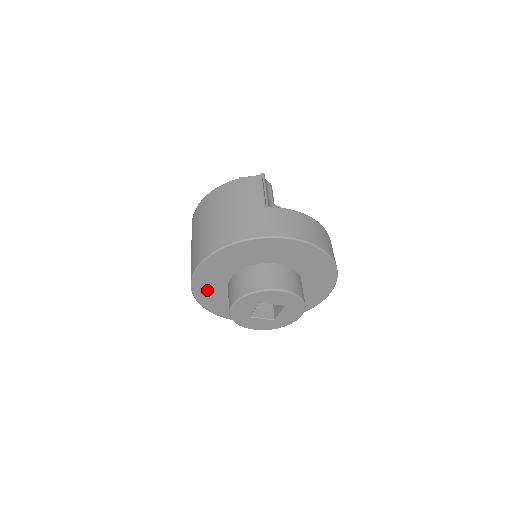
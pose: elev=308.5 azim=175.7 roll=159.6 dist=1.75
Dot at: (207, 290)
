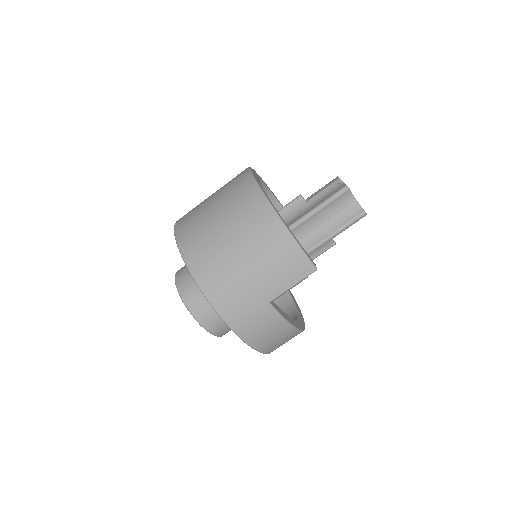
Dot at: occluded
